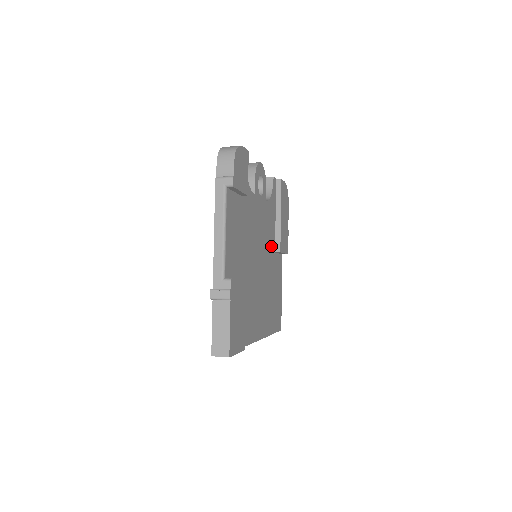
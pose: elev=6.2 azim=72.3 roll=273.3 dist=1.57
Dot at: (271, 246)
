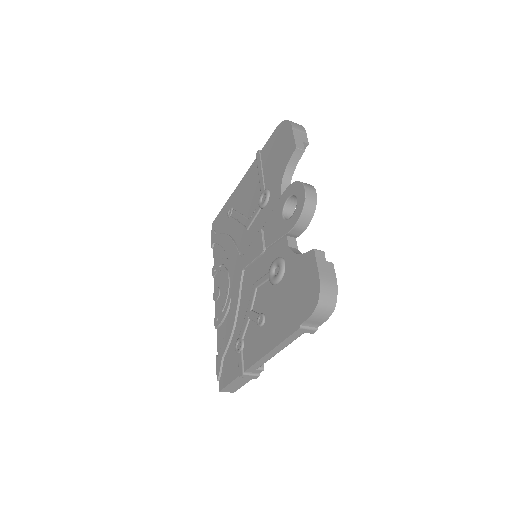
Dot at: occluded
